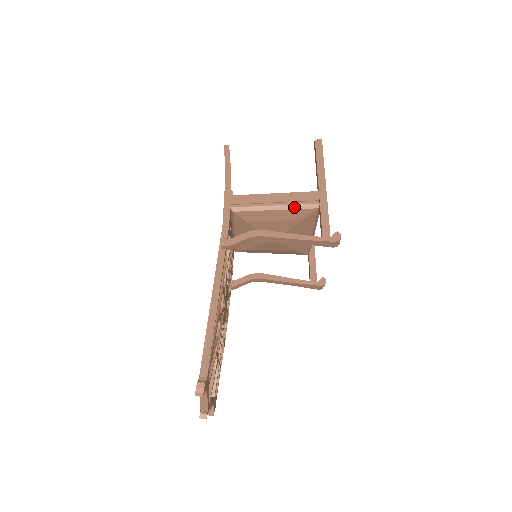
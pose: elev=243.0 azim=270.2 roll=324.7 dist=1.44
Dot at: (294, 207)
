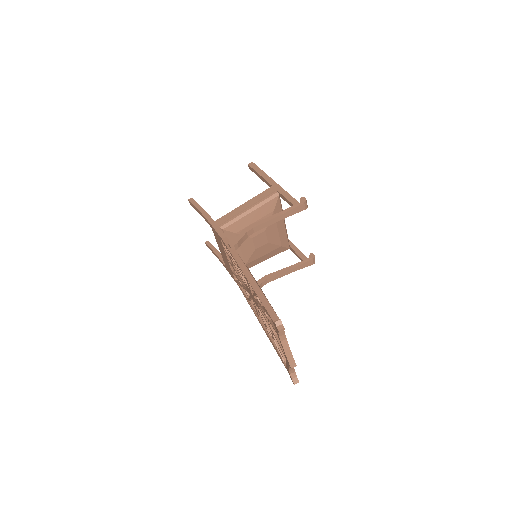
Dot at: (262, 203)
